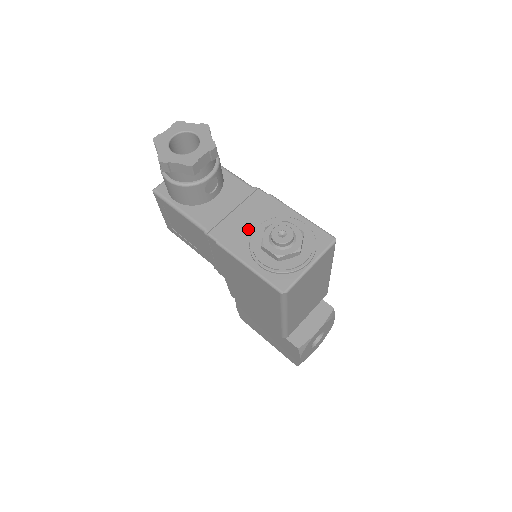
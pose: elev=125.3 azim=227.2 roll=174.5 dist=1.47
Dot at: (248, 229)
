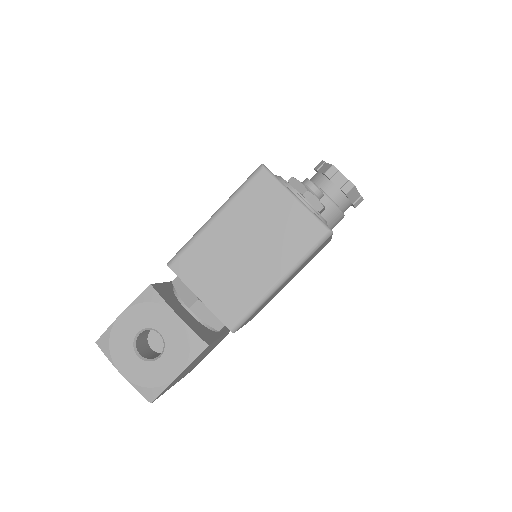
Dot at: occluded
